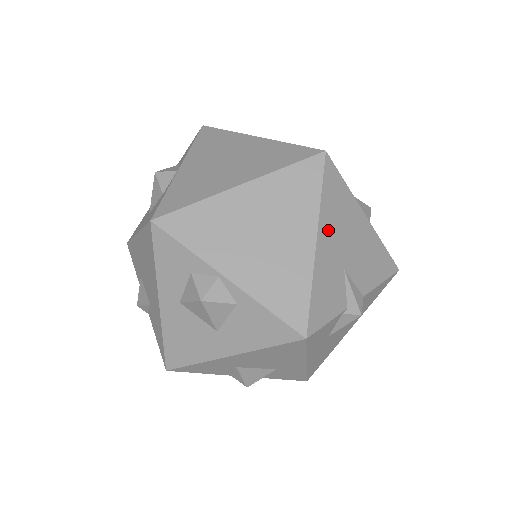
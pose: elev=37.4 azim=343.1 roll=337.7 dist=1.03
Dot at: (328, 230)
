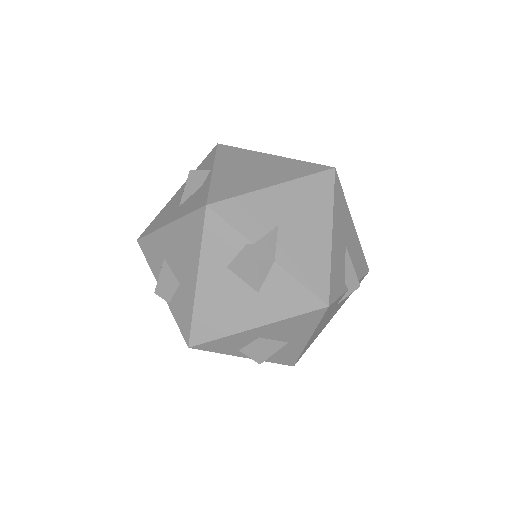
Dot at: (291, 194)
